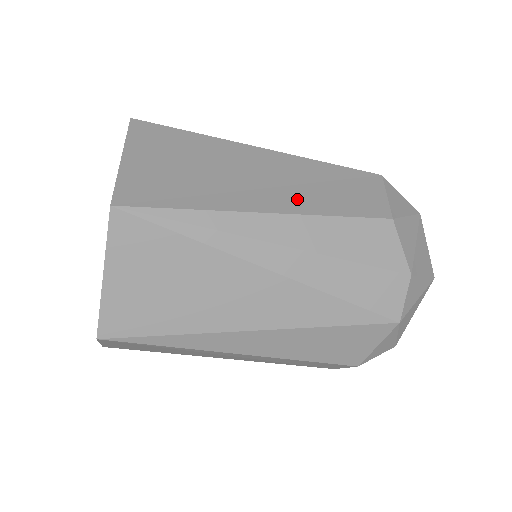
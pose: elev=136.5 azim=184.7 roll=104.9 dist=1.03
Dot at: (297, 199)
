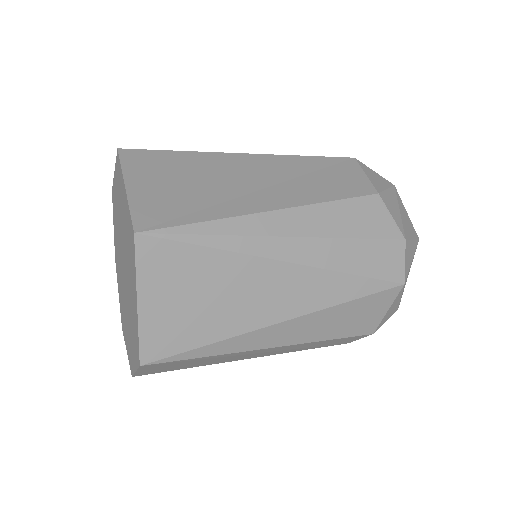
Dot at: (294, 193)
